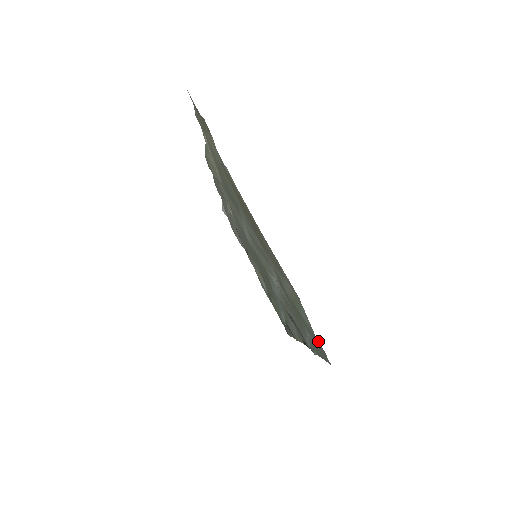
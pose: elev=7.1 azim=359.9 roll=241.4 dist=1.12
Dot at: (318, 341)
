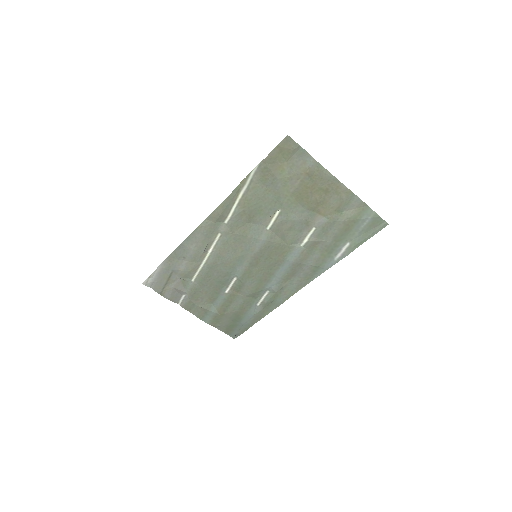
Dot at: (381, 218)
